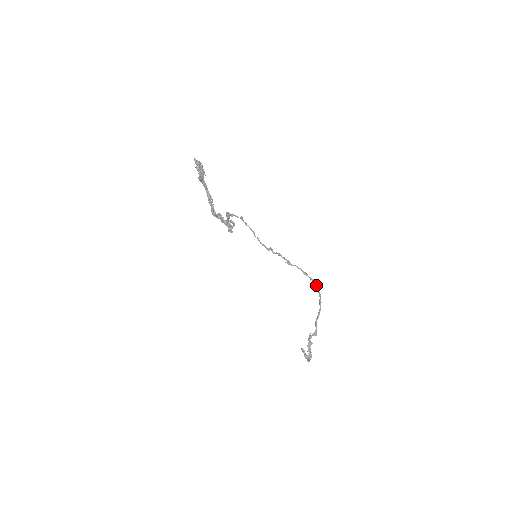
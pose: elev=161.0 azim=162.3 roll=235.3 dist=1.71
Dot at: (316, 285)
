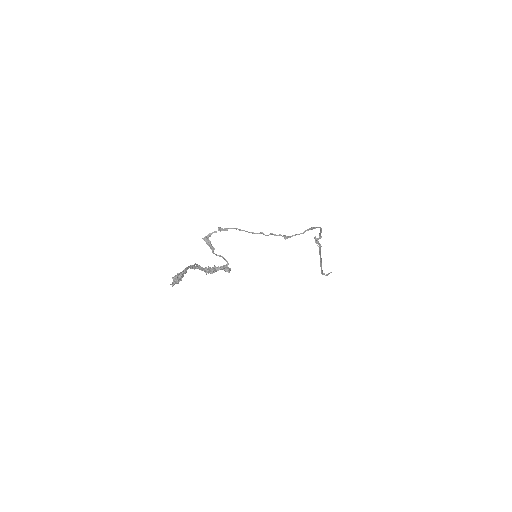
Dot at: (315, 228)
